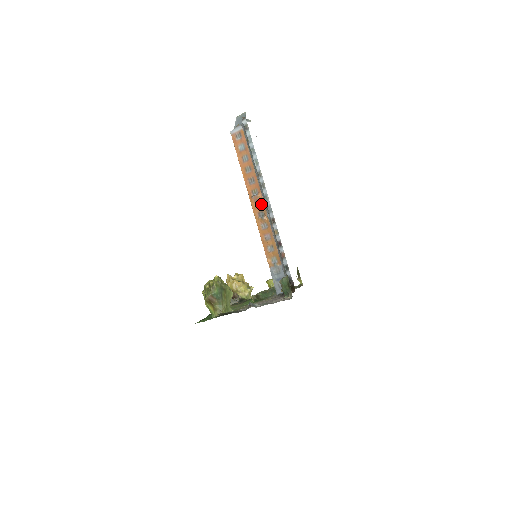
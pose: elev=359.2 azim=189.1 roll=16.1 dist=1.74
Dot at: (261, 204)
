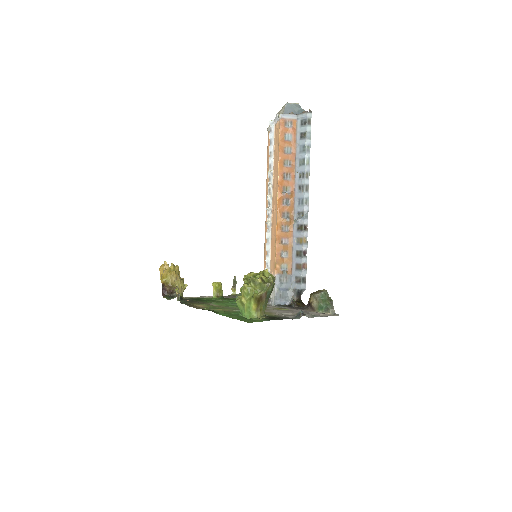
Dot at: (290, 205)
